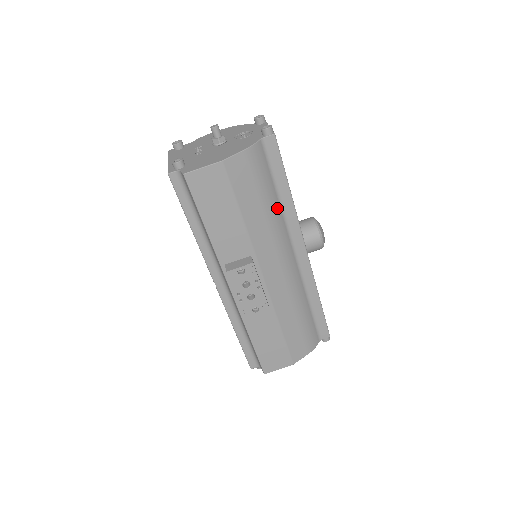
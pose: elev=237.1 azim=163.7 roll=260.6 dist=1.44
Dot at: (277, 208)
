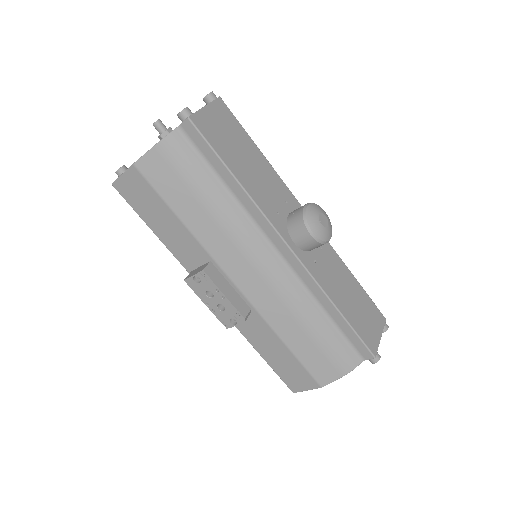
Dot at: (227, 203)
